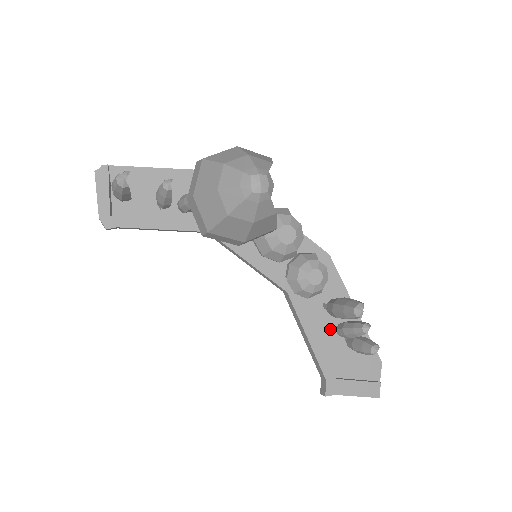
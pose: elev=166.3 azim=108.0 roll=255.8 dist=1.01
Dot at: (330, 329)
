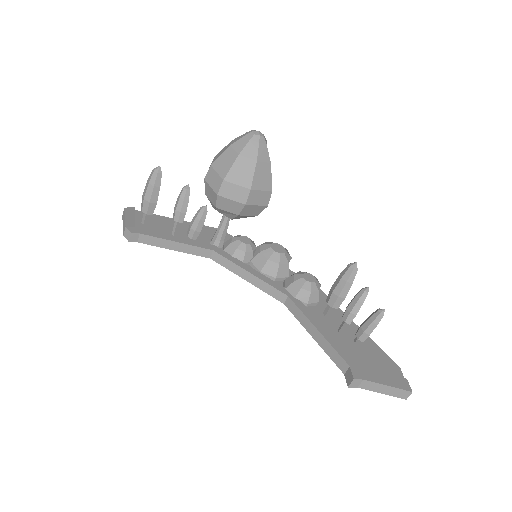
Dot at: (337, 332)
